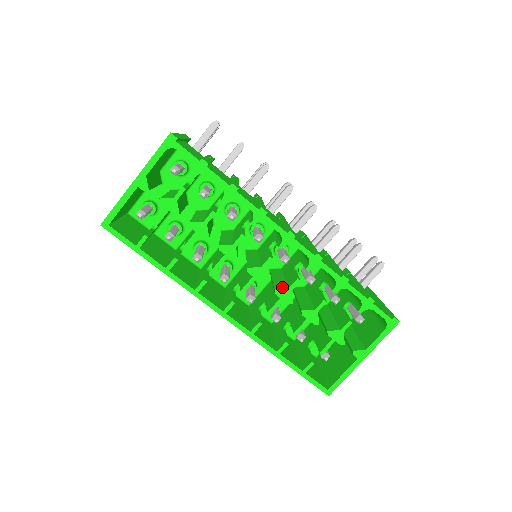
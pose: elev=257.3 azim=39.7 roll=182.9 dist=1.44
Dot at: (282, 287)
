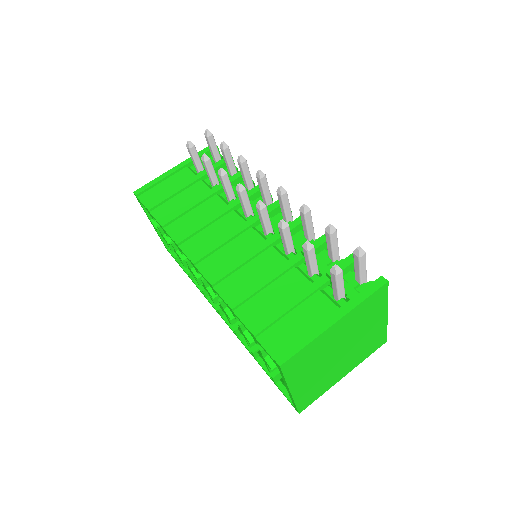
Dot at: occluded
